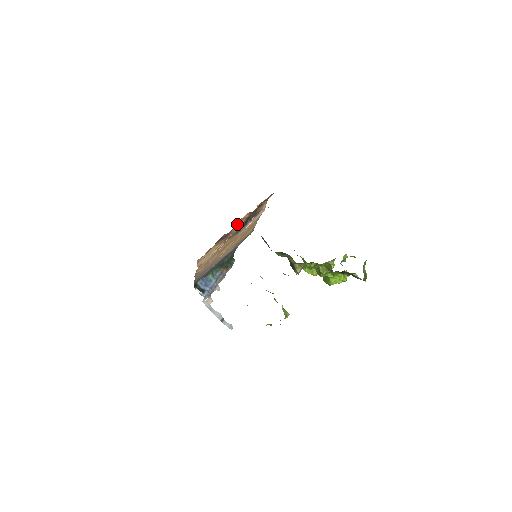
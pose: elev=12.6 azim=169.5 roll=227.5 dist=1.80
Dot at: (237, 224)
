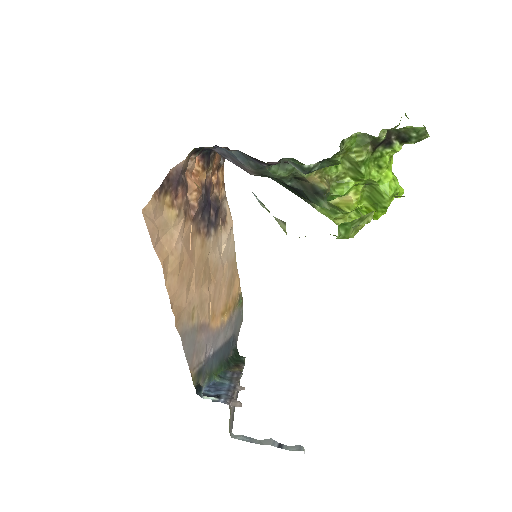
Dot at: (190, 180)
